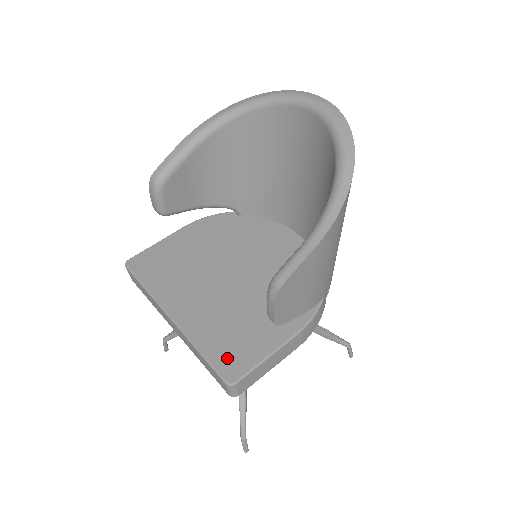
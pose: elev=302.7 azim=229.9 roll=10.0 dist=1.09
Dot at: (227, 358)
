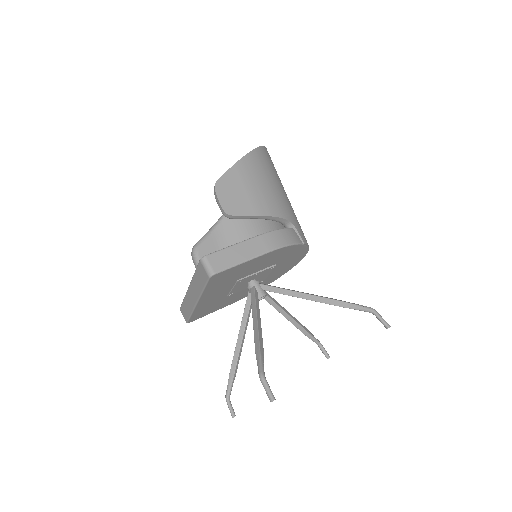
Dot at: occluded
